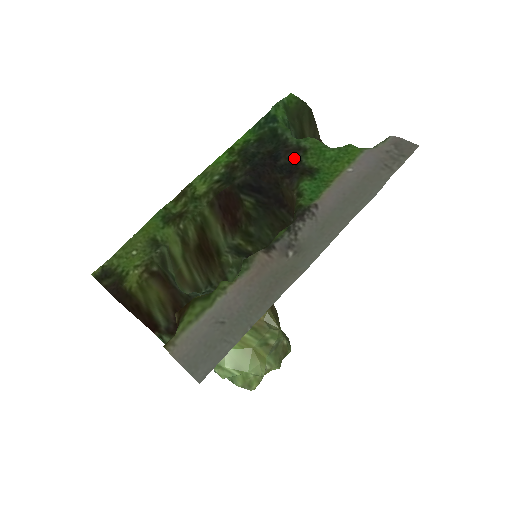
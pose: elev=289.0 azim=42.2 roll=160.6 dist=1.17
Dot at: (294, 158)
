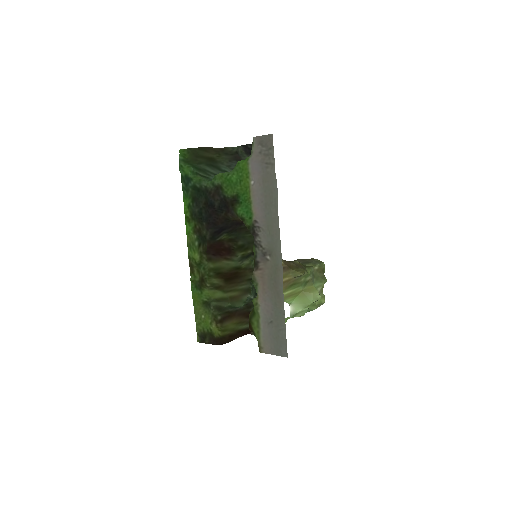
Dot at: (220, 196)
